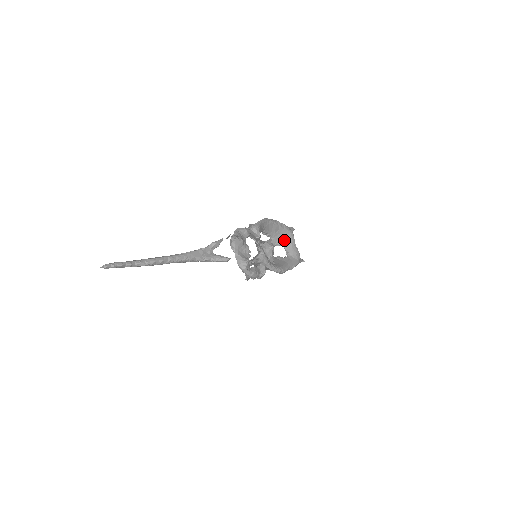
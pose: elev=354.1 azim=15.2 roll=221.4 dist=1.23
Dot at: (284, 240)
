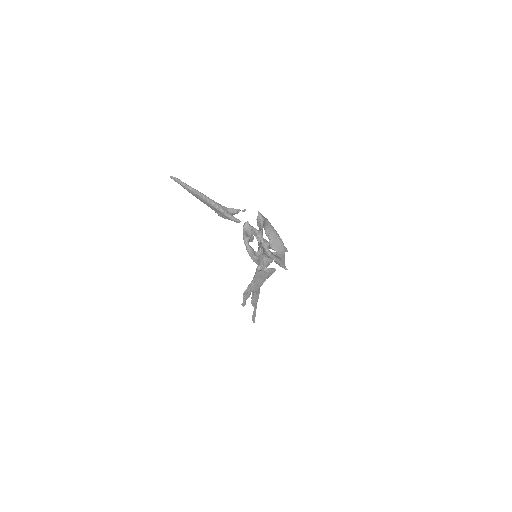
Dot at: (278, 247)
